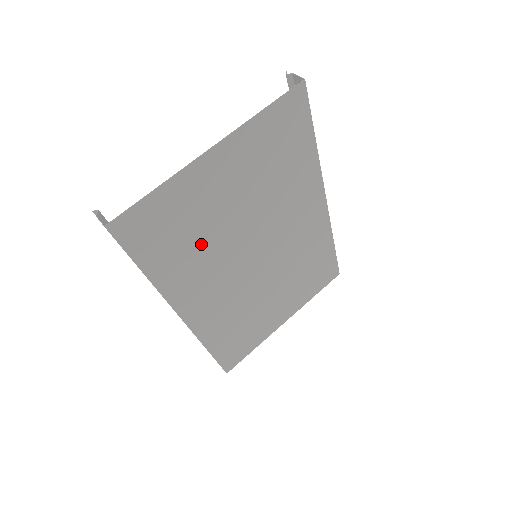
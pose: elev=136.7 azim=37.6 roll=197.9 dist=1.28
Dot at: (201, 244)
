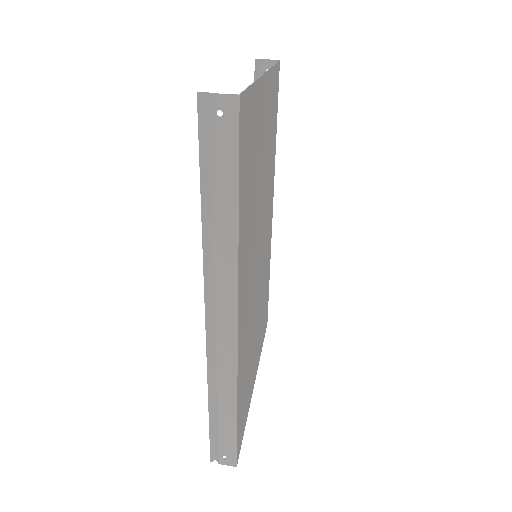
Dot at: (252, 200)
